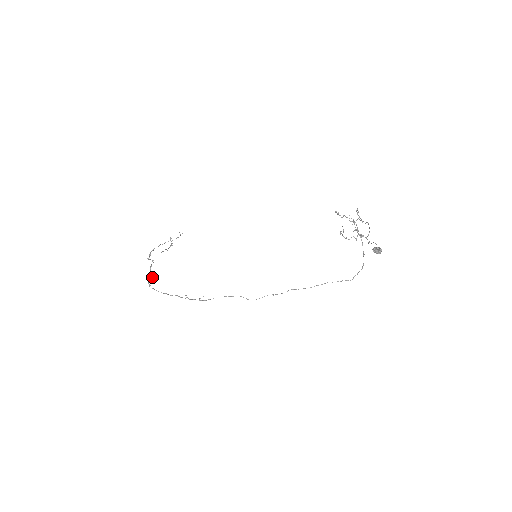
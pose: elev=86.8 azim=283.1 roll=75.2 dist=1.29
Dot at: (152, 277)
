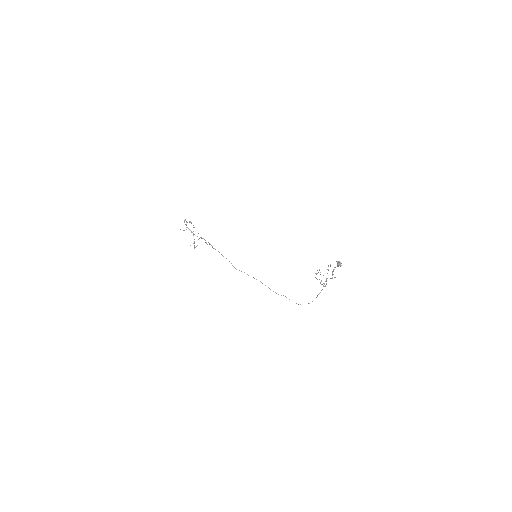
Dot at: (186, 224)
